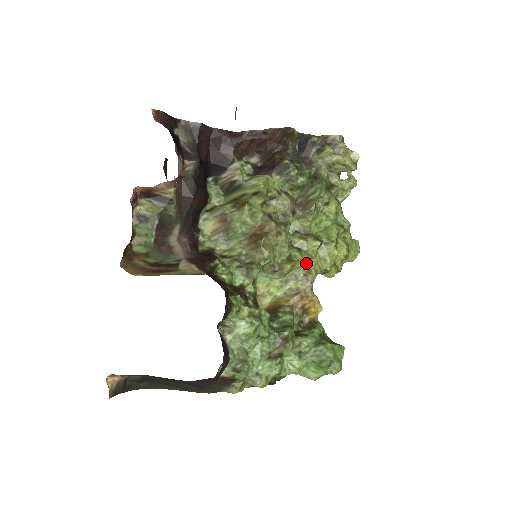
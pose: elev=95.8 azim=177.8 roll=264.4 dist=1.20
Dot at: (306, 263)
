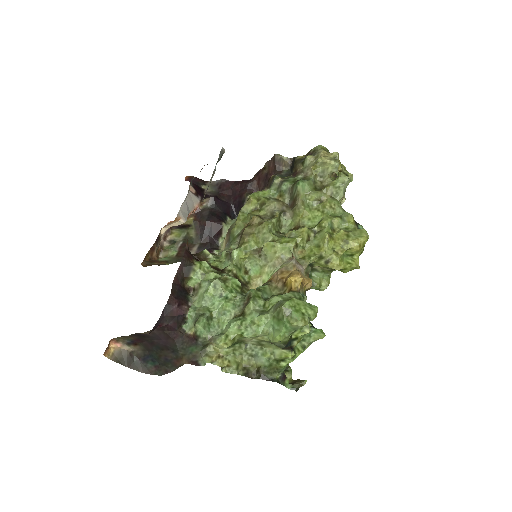
Dot at: (289, 245)
